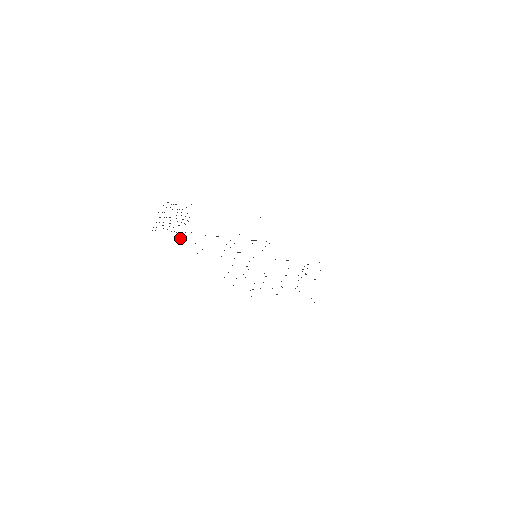
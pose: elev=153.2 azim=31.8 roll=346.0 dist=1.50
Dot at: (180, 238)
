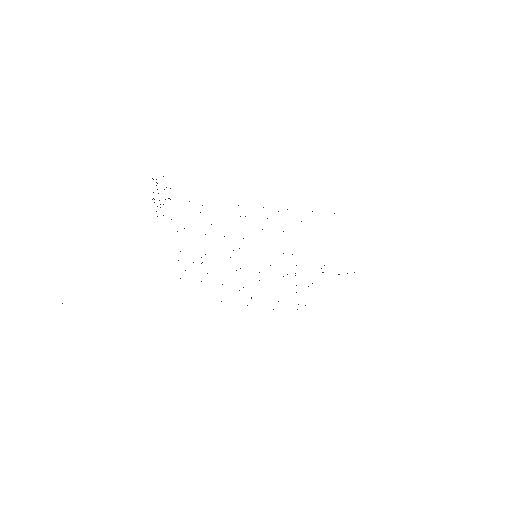
Dot at: occluded
